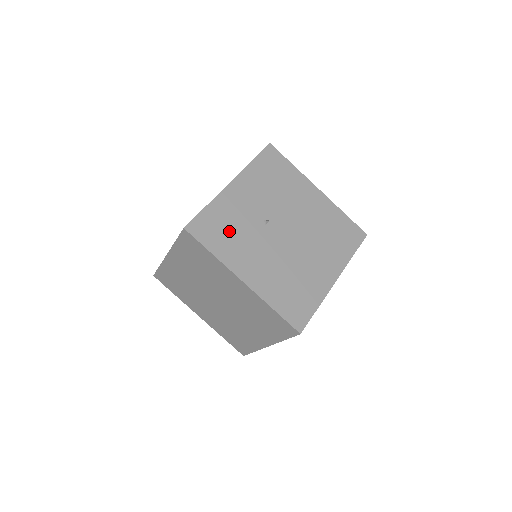
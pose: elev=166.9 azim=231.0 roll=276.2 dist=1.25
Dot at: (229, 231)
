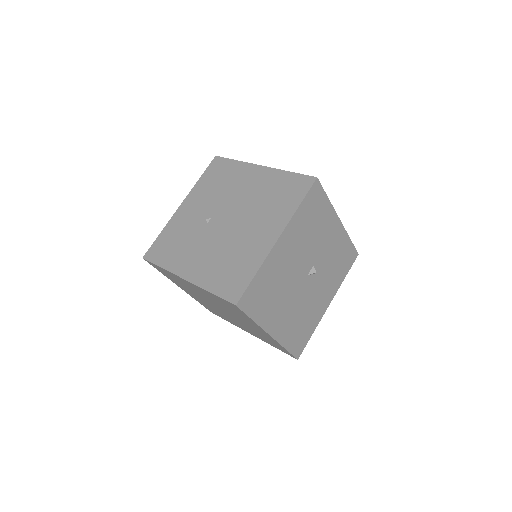
Dot at: (176, 243)
